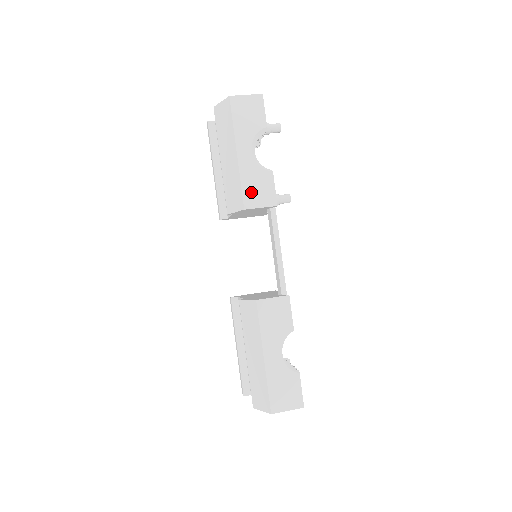
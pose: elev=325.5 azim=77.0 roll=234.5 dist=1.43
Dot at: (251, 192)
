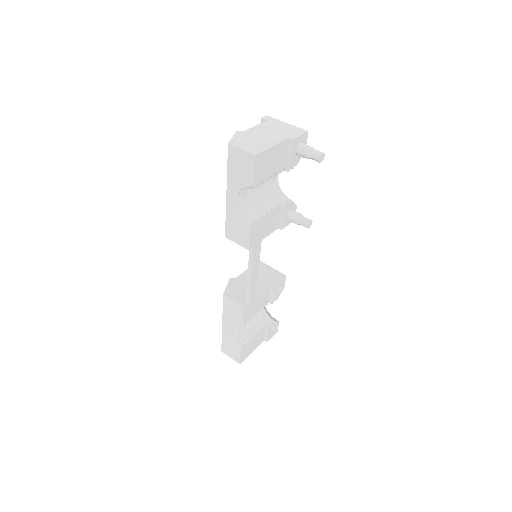
Dot at: (232, 228)
